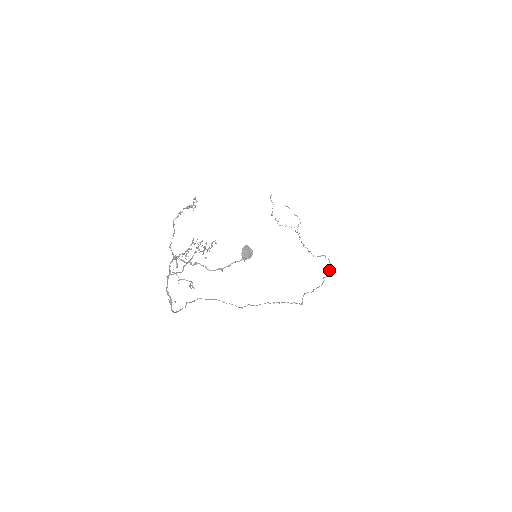
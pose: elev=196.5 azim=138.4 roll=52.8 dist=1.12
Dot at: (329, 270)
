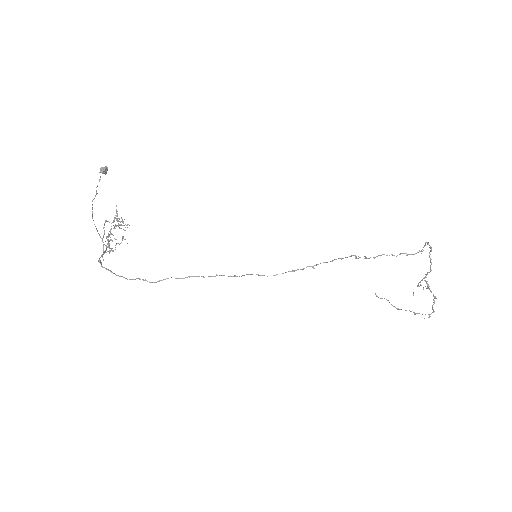
Dot at: (425, 244)
